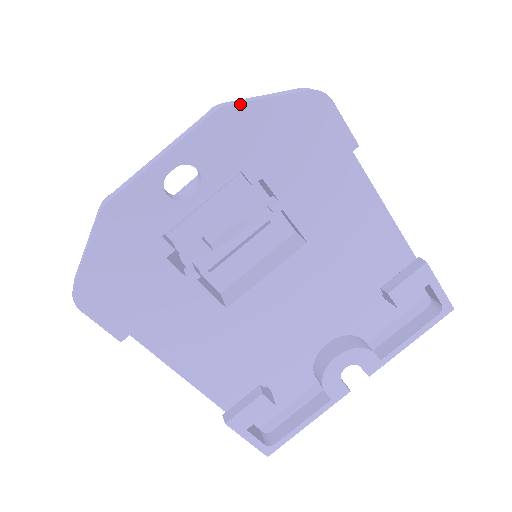
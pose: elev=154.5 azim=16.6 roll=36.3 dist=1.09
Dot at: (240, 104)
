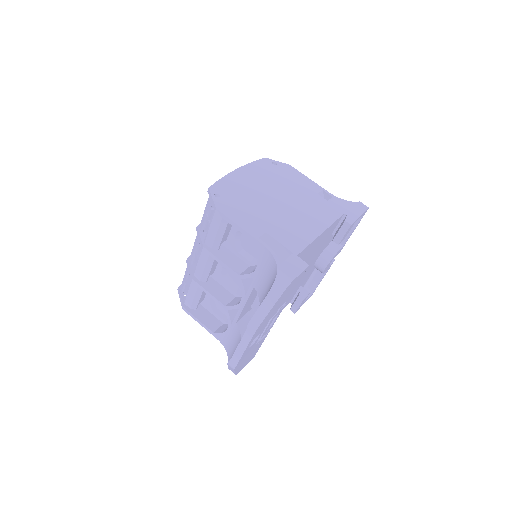
Dot at: (262, 322)
